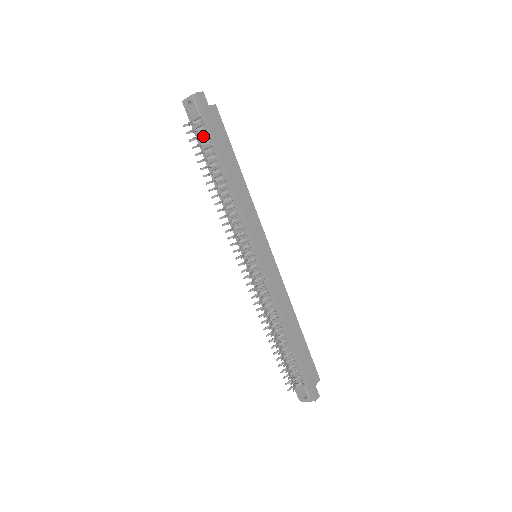
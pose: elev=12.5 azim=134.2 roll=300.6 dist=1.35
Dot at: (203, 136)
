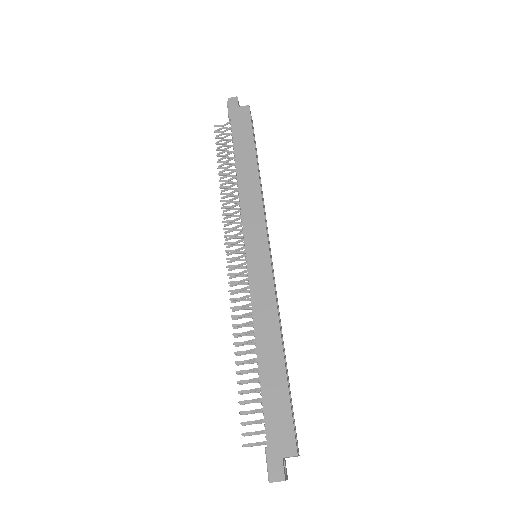
Dot at: (228, 135)
